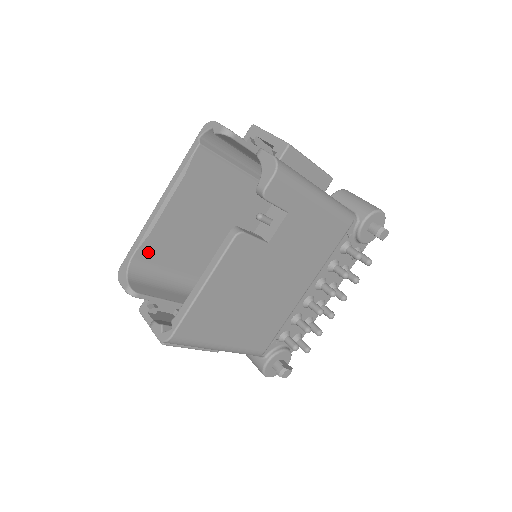
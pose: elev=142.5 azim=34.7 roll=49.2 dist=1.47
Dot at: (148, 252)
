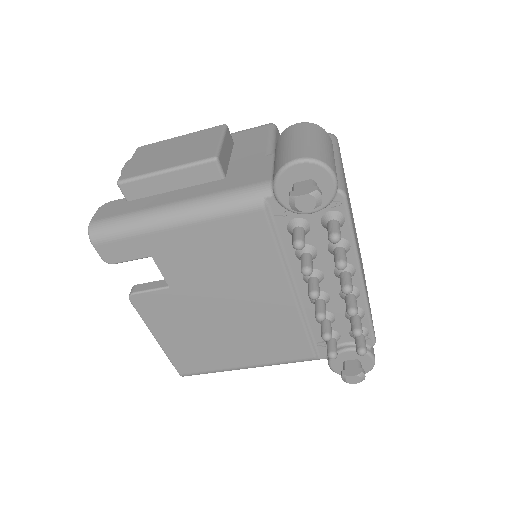
Dot at: occluded
